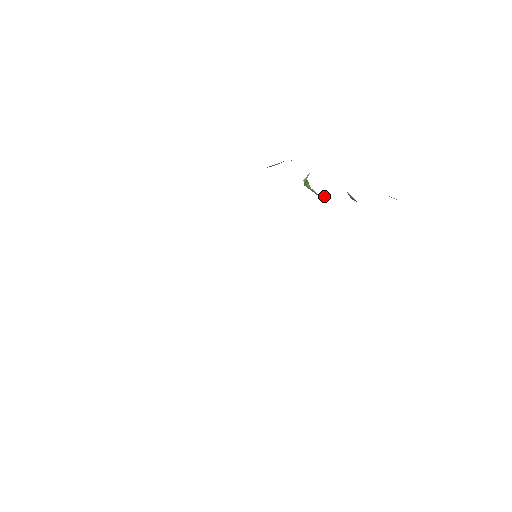
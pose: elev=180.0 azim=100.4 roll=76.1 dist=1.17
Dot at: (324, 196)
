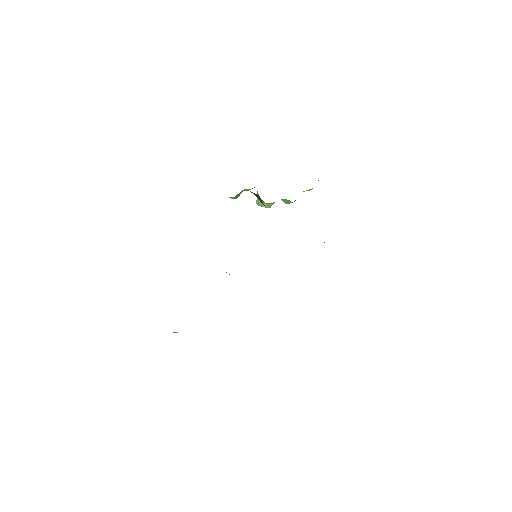
Dot at: (273, 203)
